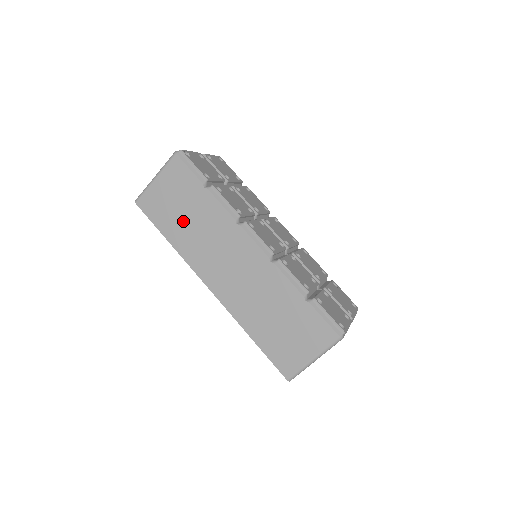
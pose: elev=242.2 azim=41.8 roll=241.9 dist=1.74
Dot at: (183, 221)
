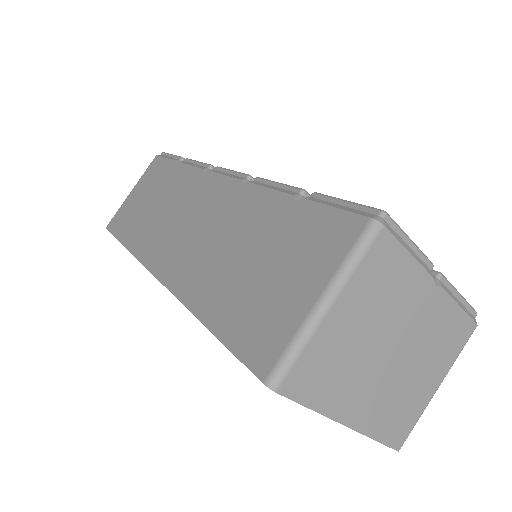
Dot at: (146, 212)
